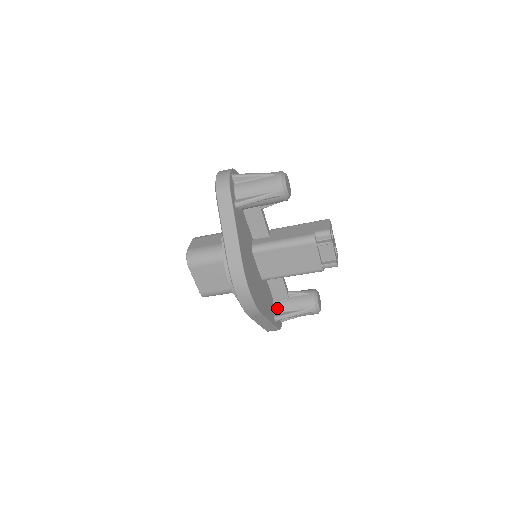
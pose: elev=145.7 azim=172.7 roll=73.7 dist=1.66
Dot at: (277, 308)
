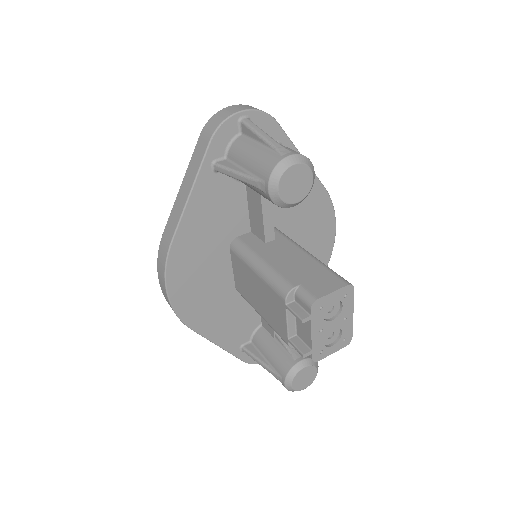
Dot at: (255, 338)
